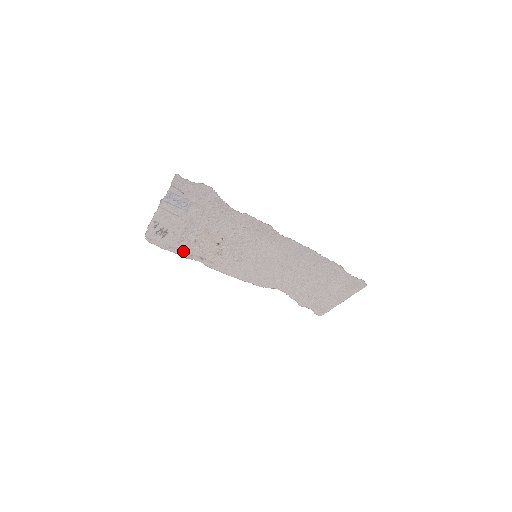
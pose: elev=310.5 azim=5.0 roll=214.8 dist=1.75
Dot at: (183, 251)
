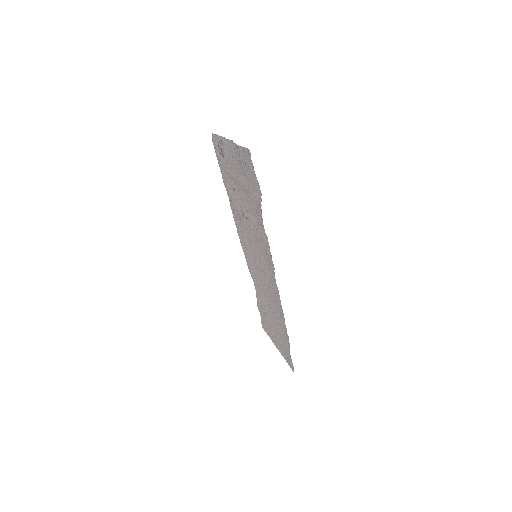
Dot at: (225, 178)
